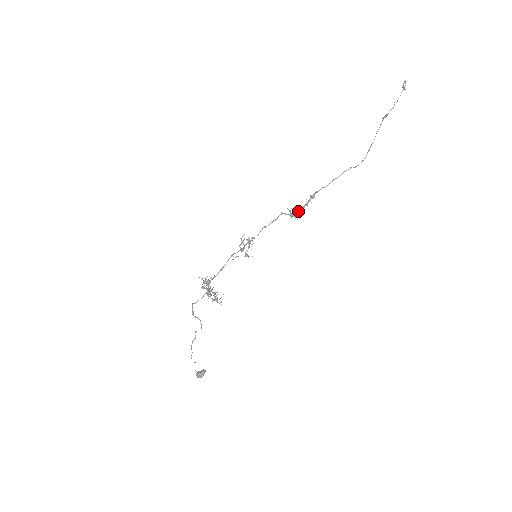
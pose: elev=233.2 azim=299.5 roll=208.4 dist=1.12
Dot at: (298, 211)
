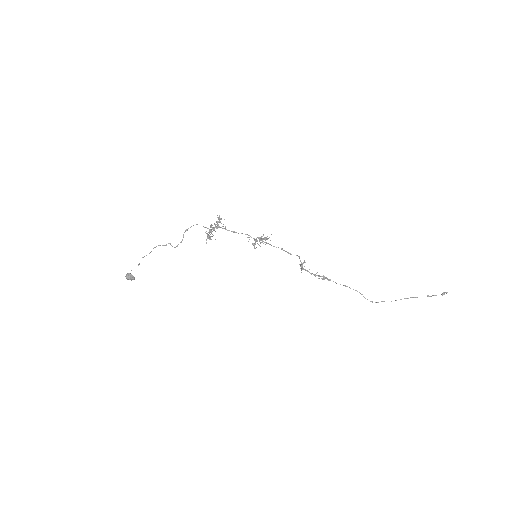
Dot at: (307, 271)
